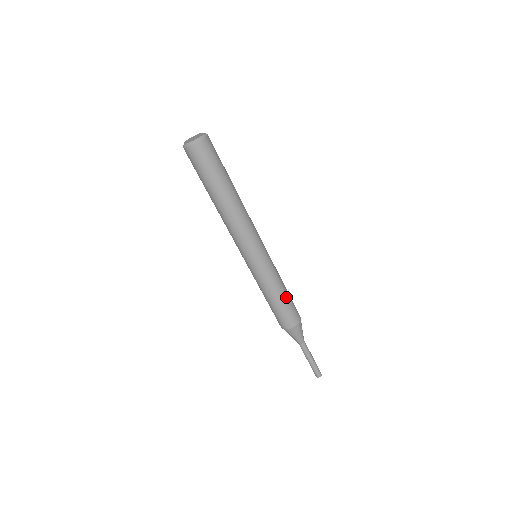
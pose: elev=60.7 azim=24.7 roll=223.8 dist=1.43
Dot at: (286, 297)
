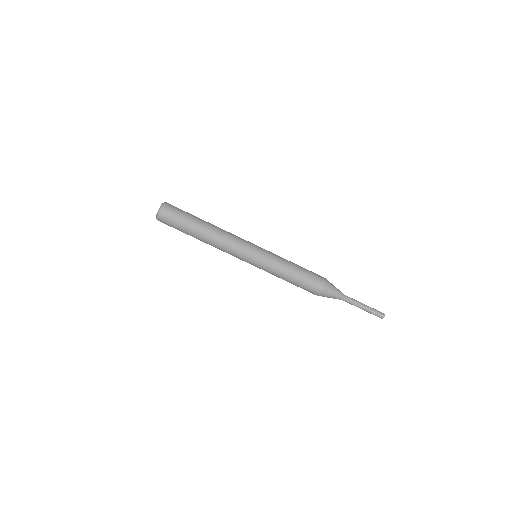
Dot at: (299, 270)
